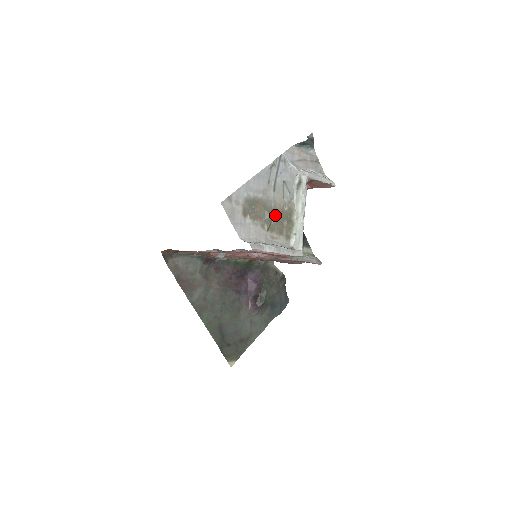
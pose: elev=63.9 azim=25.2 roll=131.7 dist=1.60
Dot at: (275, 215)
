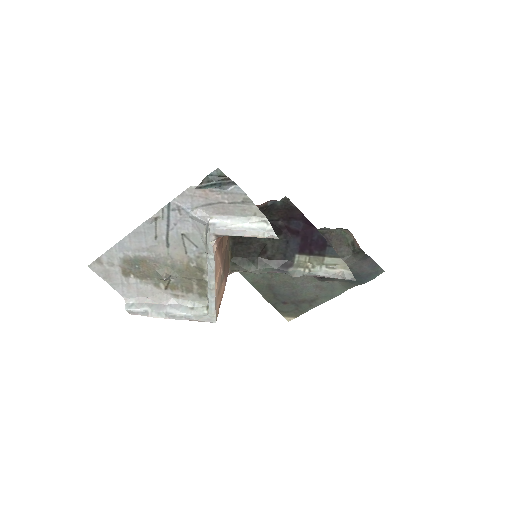
Dot at: (164, 279)
